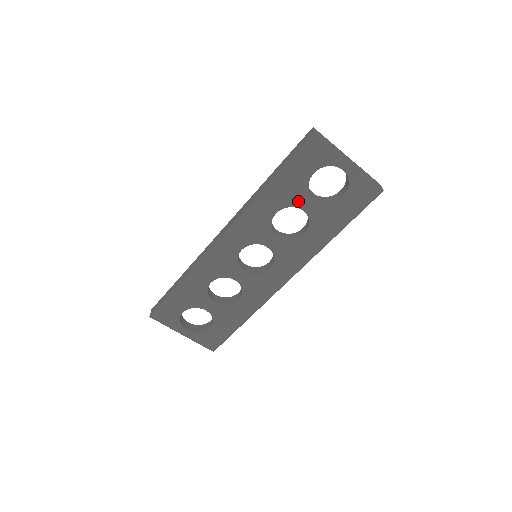
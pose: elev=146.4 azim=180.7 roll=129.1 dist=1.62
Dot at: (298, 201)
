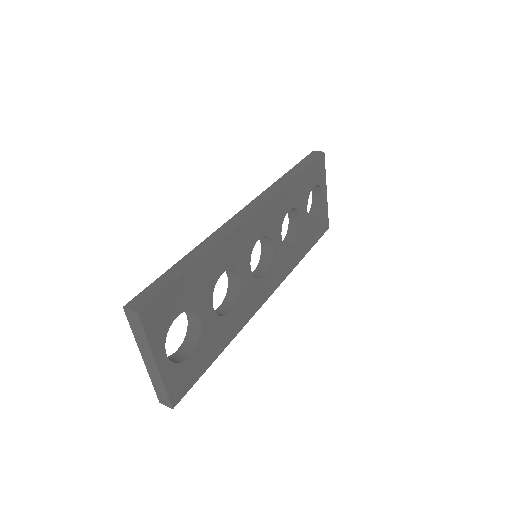
Dot at: (301, 207)
